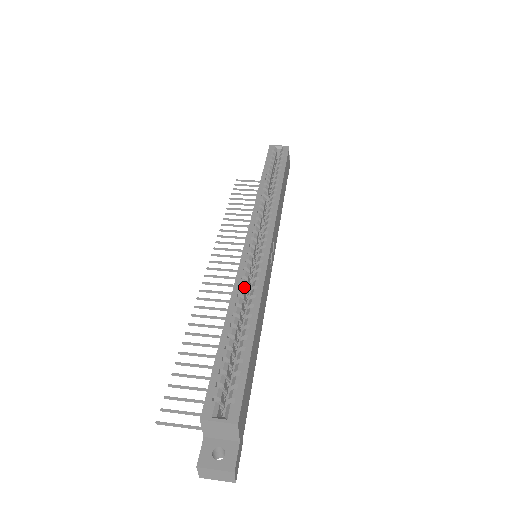
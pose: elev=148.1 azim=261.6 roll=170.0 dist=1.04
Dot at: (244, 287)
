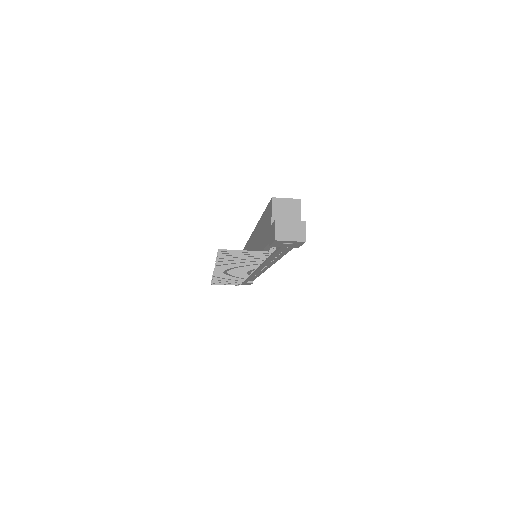
Dot at: occluded
